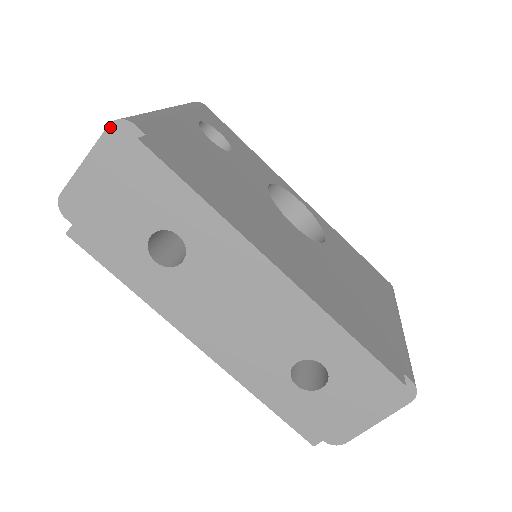
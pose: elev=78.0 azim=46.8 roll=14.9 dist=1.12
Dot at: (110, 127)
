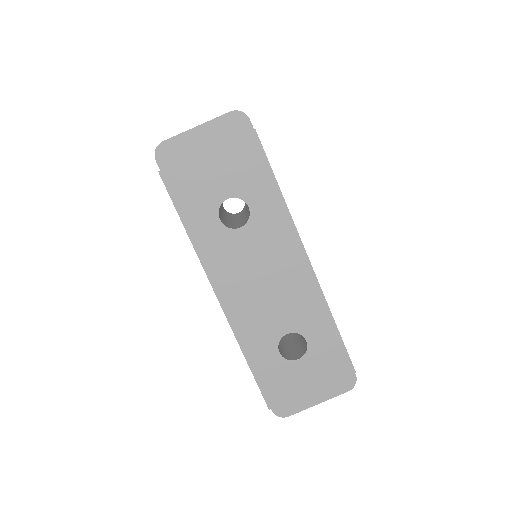
Dot at: (231, 113)
